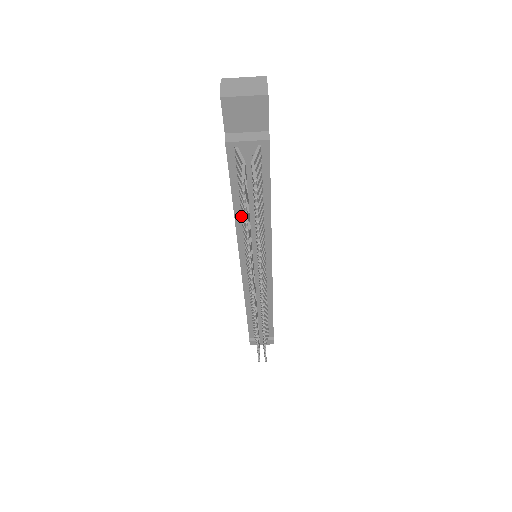
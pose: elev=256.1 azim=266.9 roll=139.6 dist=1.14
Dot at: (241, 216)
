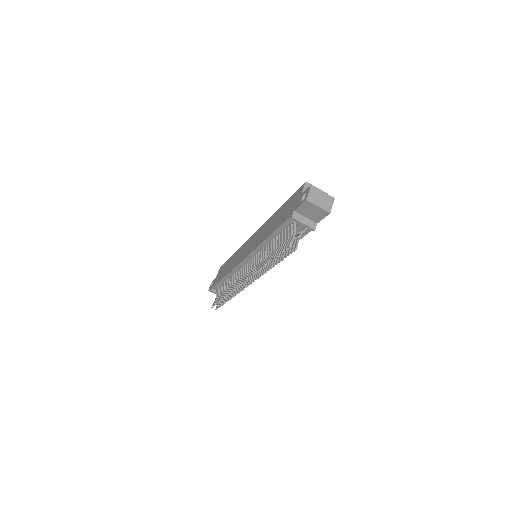
Dot at: (268, 242)
